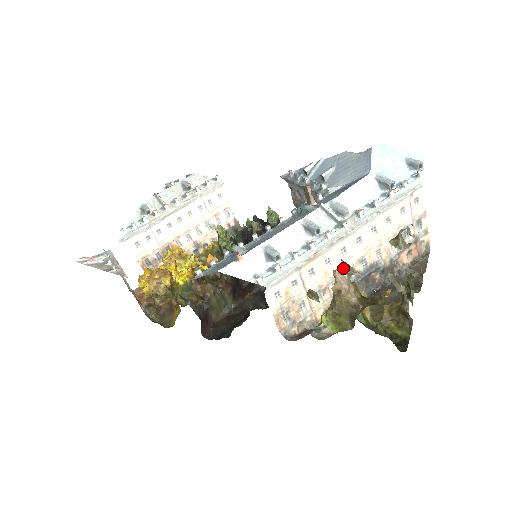
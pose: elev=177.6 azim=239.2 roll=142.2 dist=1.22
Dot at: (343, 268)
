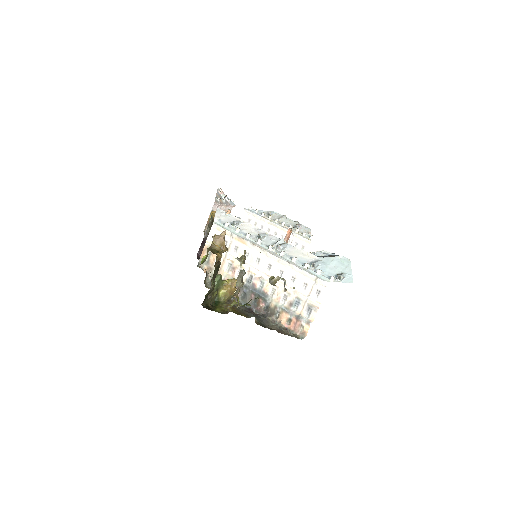
Dot at: occluded
